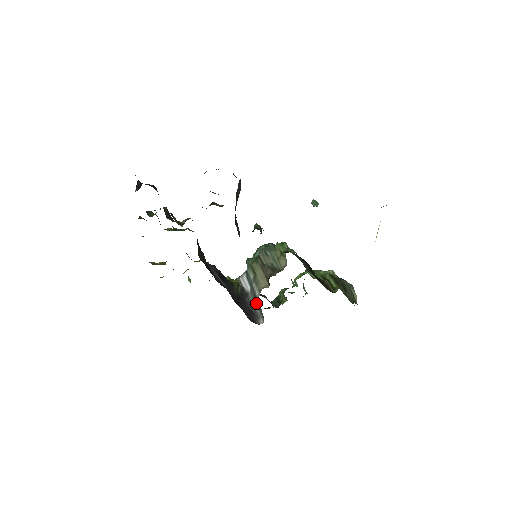
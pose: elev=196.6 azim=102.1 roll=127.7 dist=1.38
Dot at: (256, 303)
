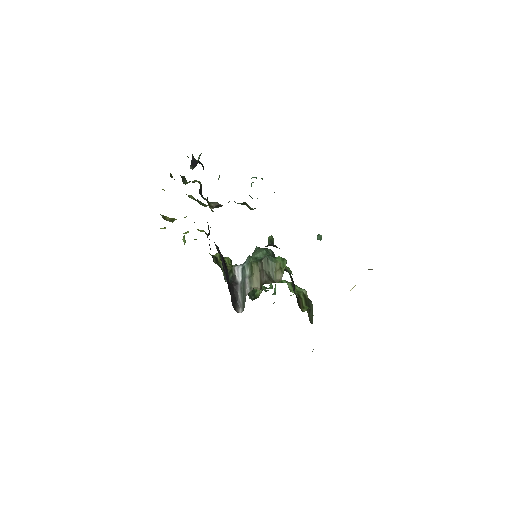
Dot at: (242, 295)
